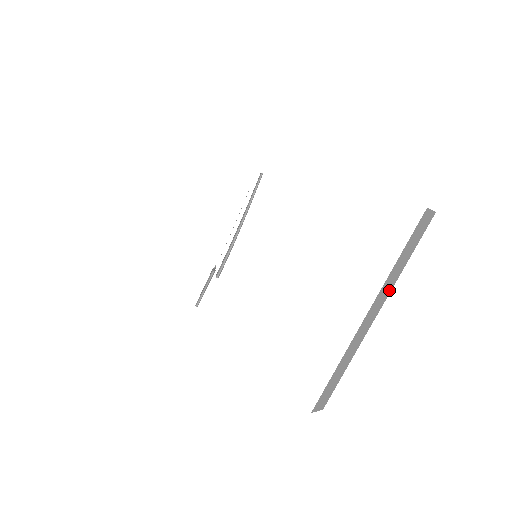
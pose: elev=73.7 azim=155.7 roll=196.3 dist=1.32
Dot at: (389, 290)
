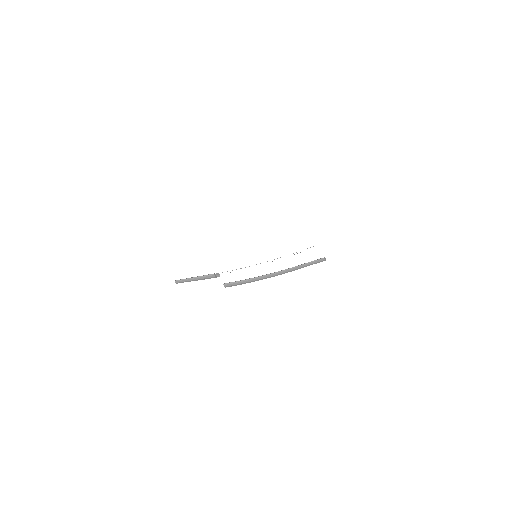
Dot at: occluded
